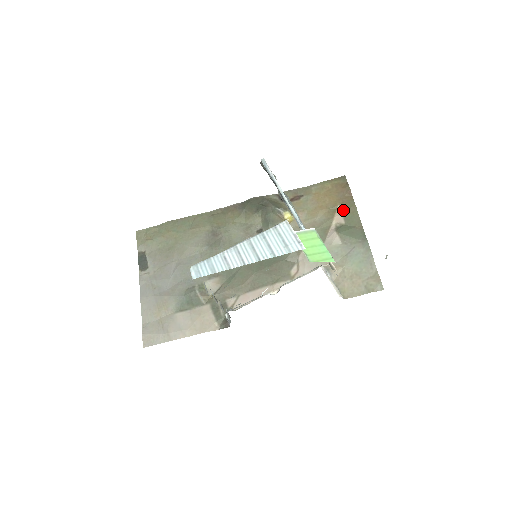
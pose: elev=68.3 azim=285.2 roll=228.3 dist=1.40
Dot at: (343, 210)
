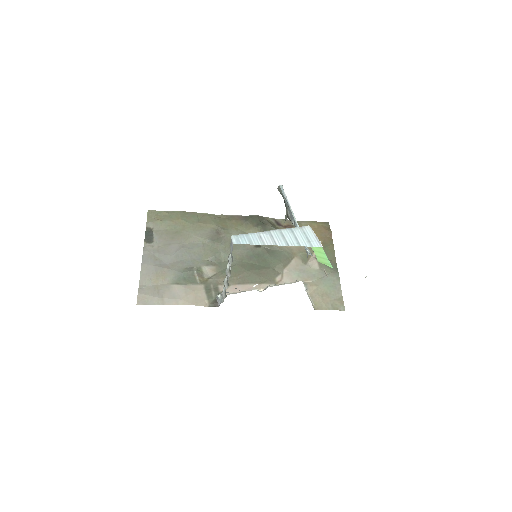
Dot at: (324, 246)
